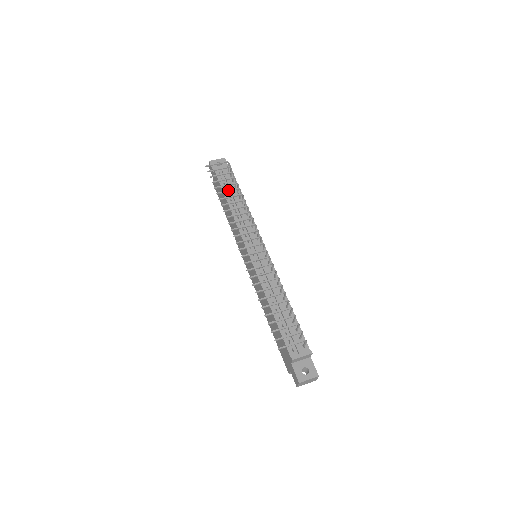
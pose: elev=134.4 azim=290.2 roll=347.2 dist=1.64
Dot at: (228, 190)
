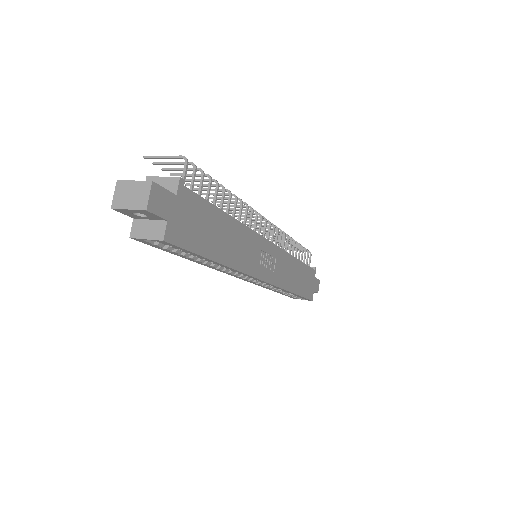
Dot at: occluded
